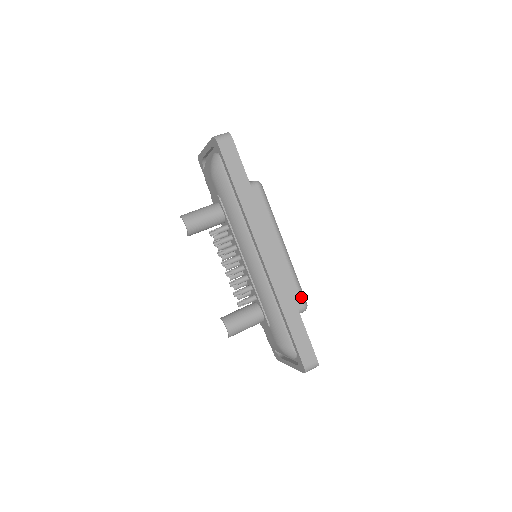
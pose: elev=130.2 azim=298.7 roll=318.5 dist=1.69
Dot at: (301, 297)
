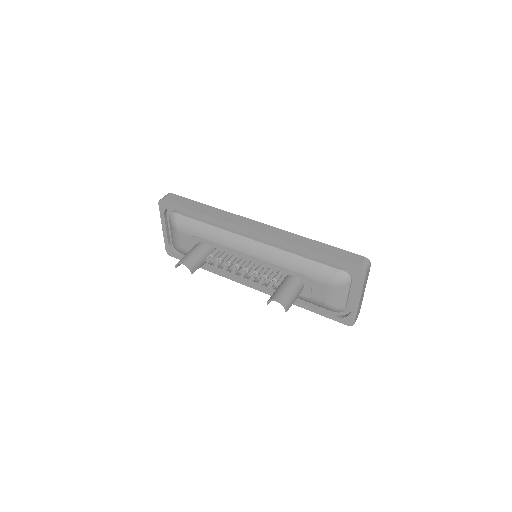
Dot at: occluded
